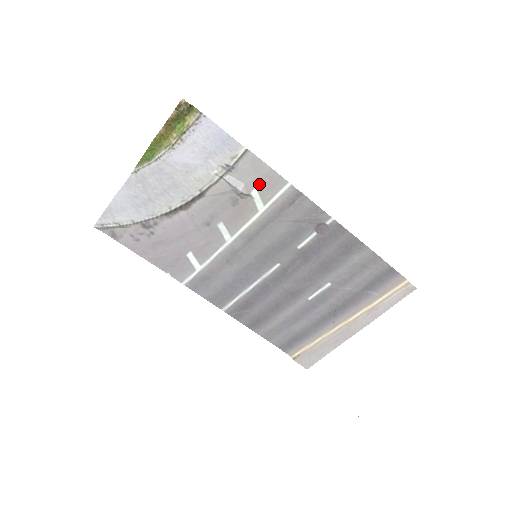
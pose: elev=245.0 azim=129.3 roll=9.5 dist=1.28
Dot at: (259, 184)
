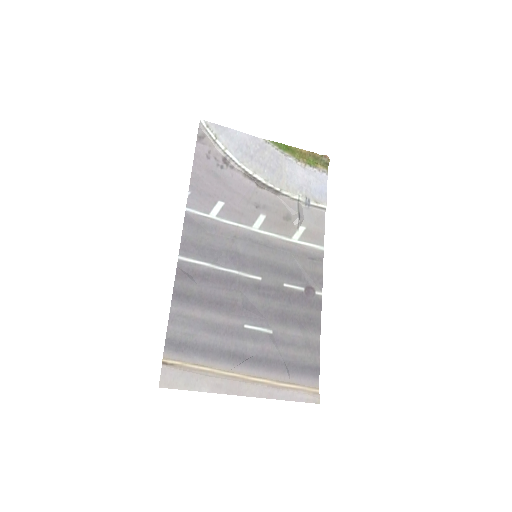
Dot at: (310, 228)
